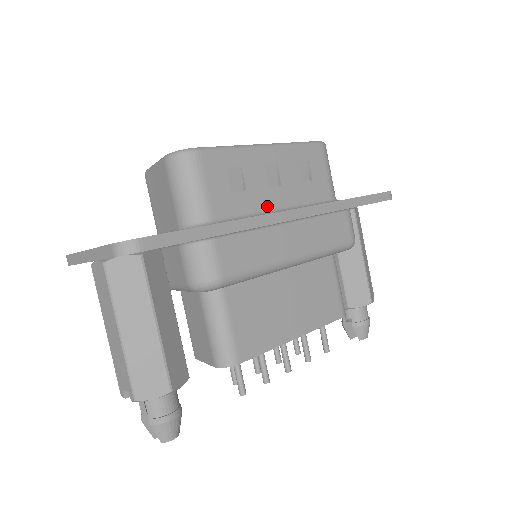
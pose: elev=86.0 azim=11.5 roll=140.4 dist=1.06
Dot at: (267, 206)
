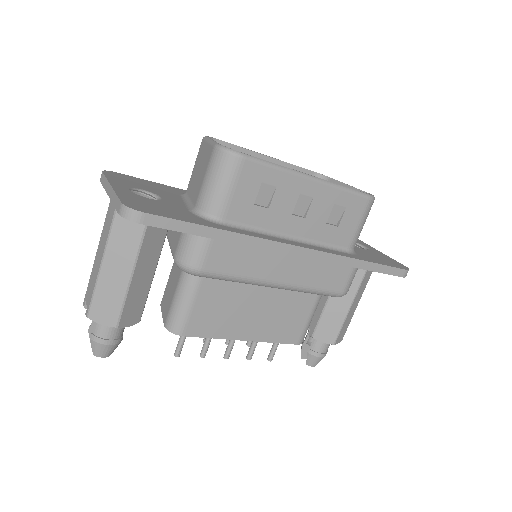
Dot at: (281, 229)
